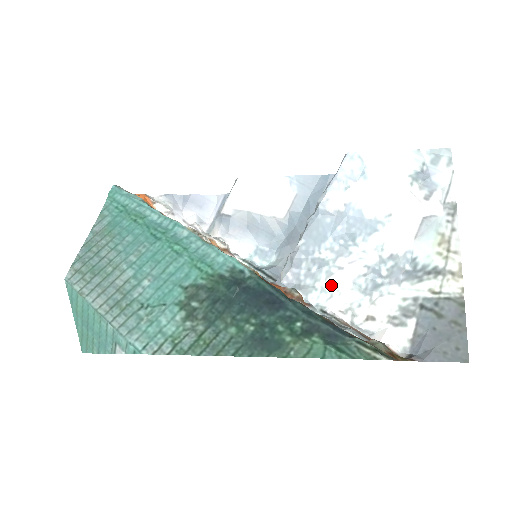
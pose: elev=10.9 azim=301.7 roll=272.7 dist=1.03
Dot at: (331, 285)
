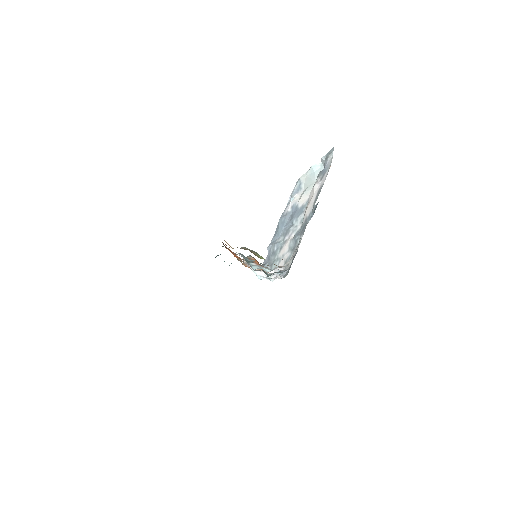
Dot at: (281, 254)
